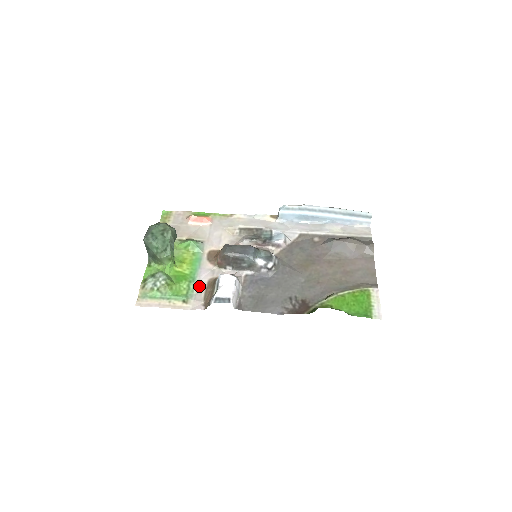
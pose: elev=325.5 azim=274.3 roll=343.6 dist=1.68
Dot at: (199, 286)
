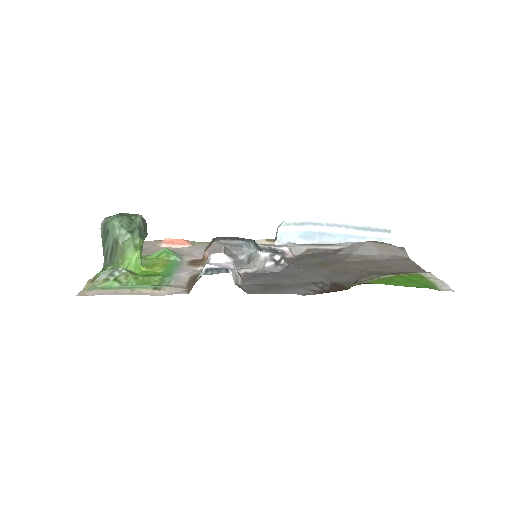
Dot at: (178, 280)
